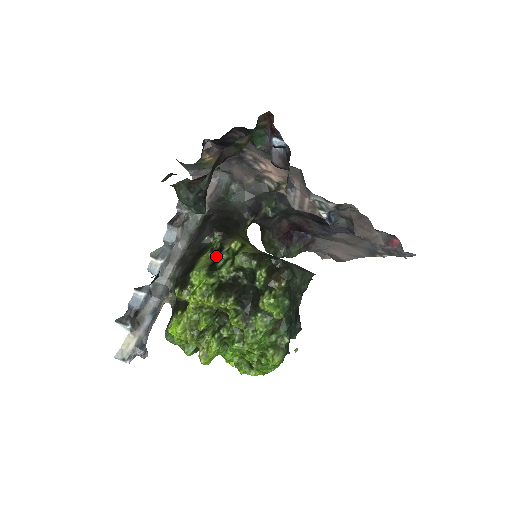
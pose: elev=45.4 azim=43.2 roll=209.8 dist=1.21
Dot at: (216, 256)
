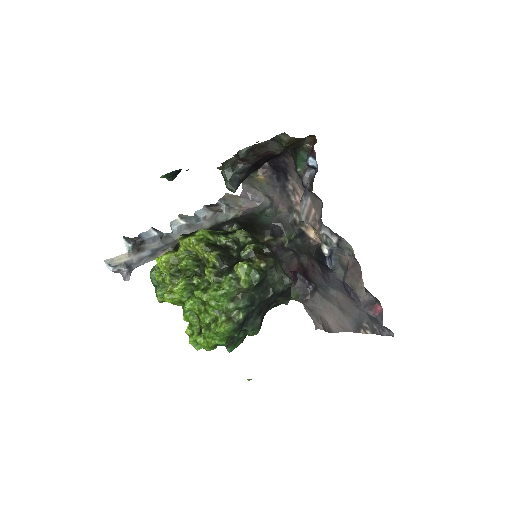
Dot at: (225, 233)
